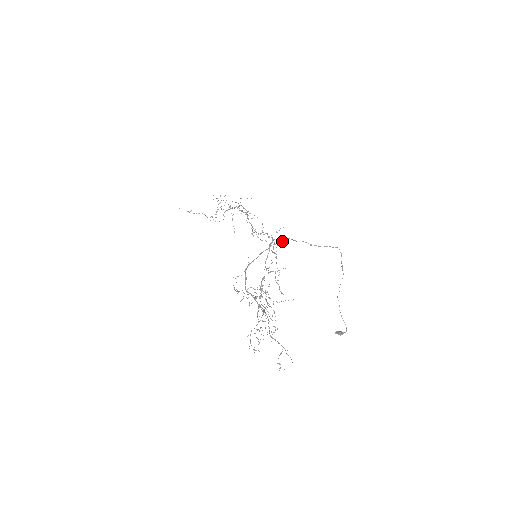
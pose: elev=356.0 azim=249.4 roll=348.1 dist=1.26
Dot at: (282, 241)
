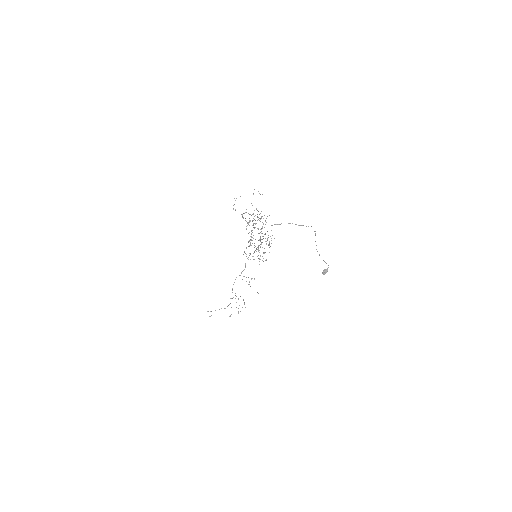
Dot at: occluded
